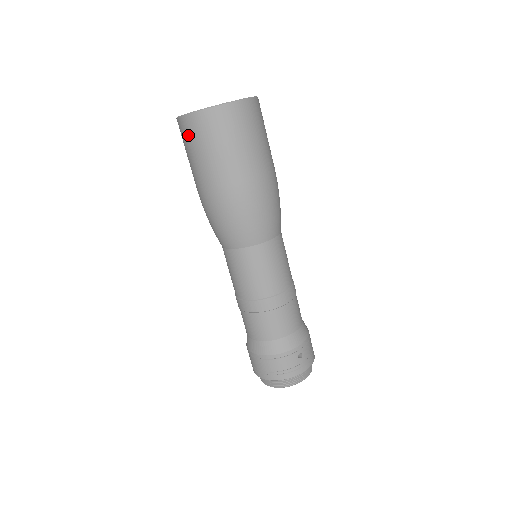
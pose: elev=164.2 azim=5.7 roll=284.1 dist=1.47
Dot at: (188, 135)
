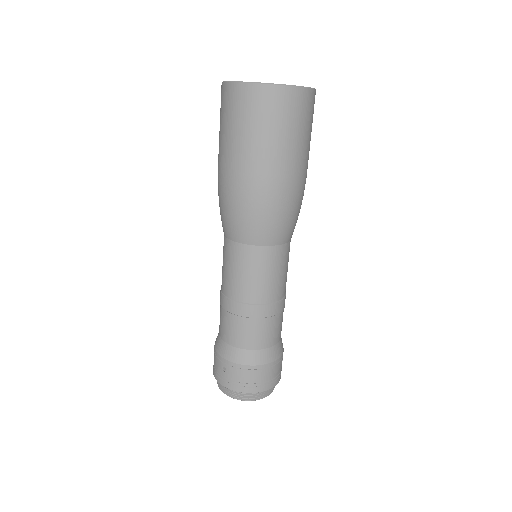
Dot at: (262, 108)
